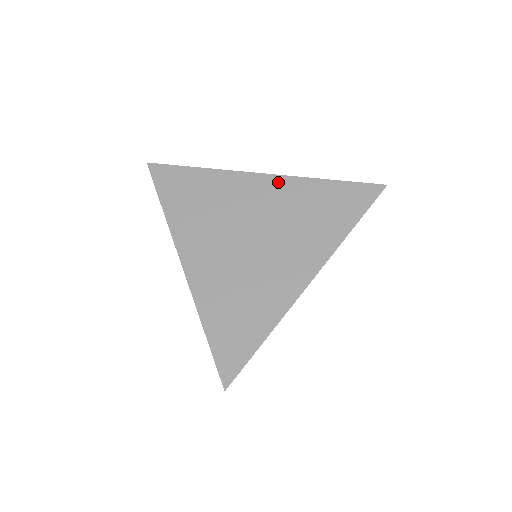
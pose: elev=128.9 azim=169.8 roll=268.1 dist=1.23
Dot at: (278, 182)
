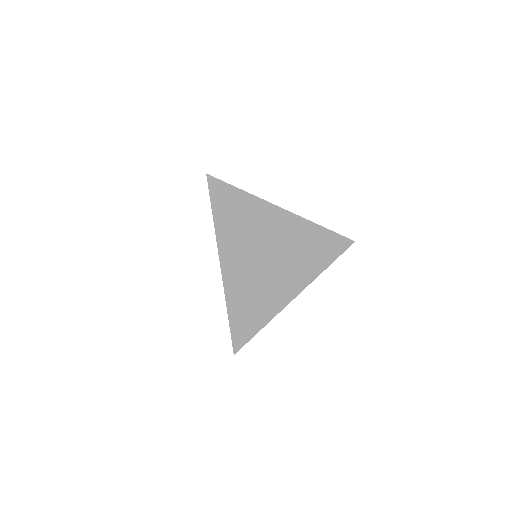
Dot at: (294, 220)
